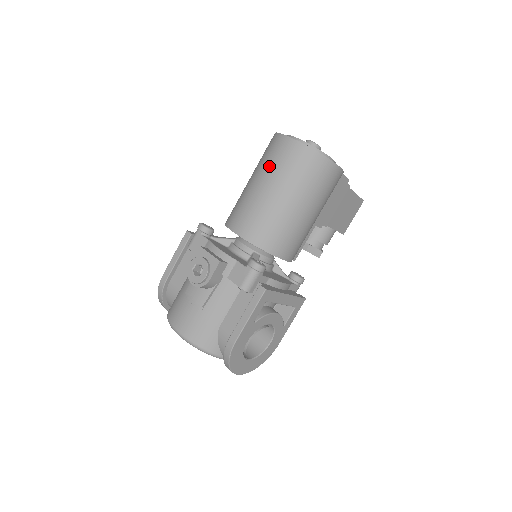
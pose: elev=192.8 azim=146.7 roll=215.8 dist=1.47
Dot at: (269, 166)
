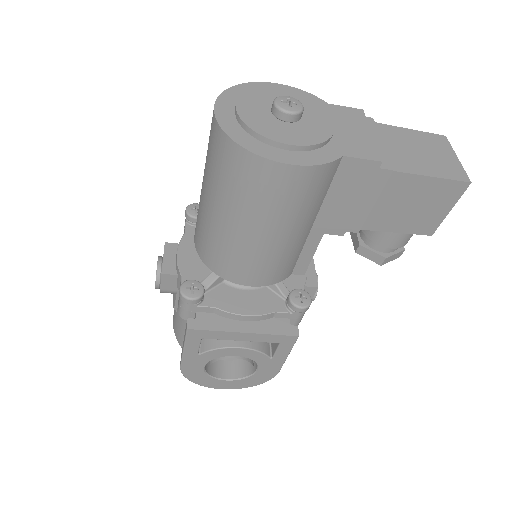
Dot at: occluded
